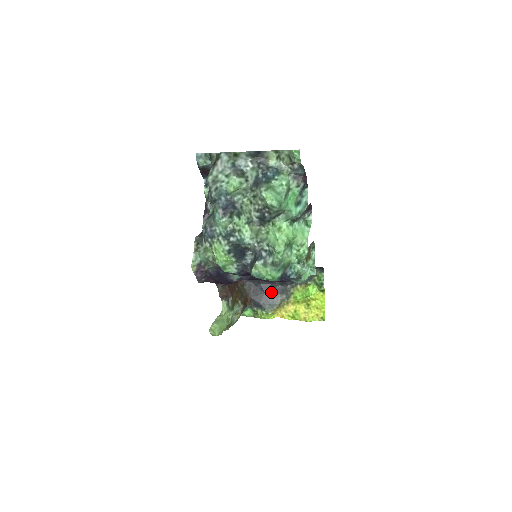
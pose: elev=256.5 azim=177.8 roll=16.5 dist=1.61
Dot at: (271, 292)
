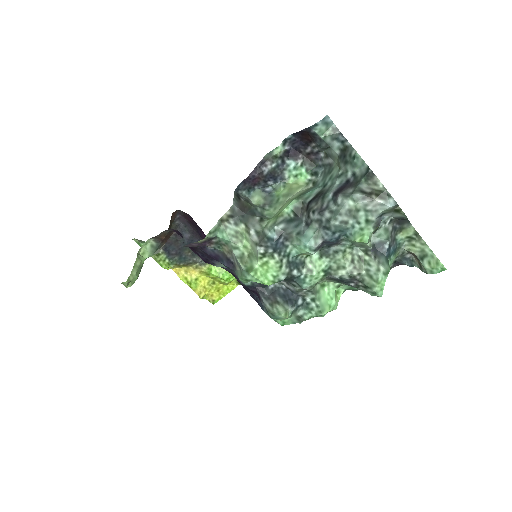
Dot at: occluded
